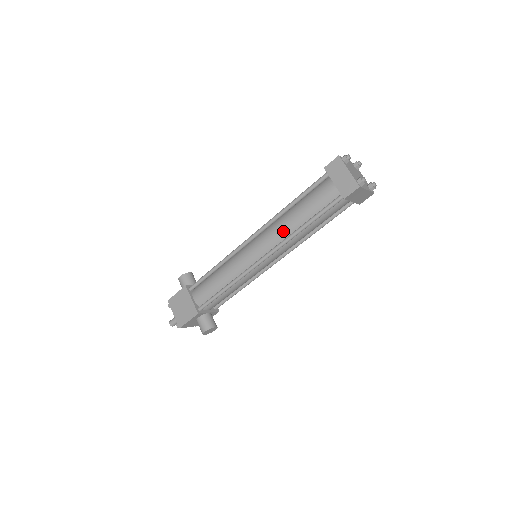
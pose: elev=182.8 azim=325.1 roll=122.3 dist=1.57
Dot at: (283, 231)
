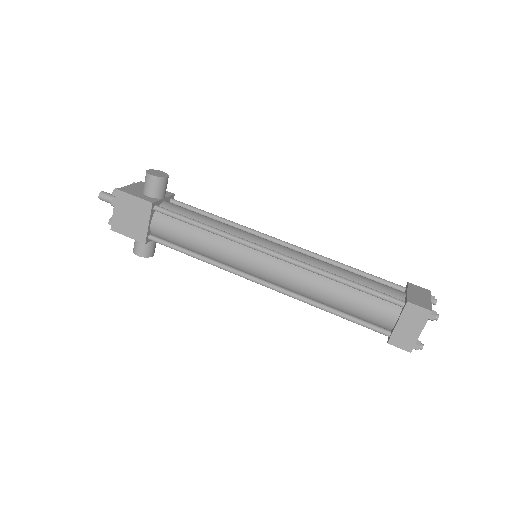
Dot at: (307, 290)
